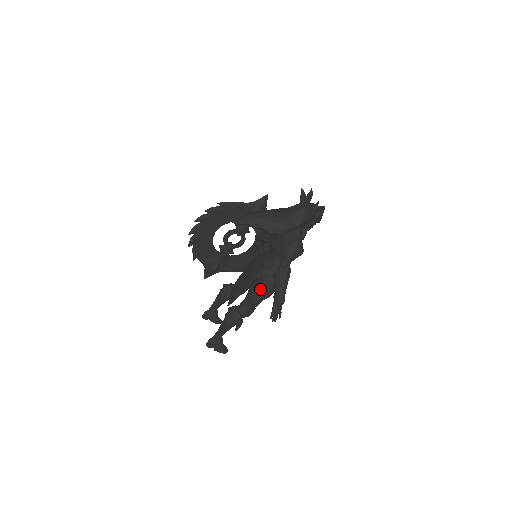
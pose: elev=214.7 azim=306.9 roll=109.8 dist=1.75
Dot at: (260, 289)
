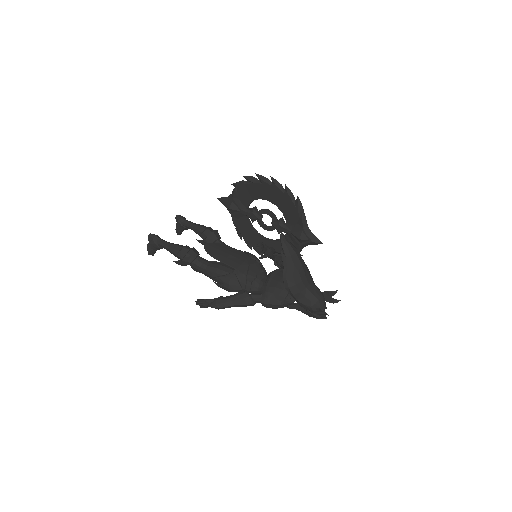
Dot at: (223, 277)
